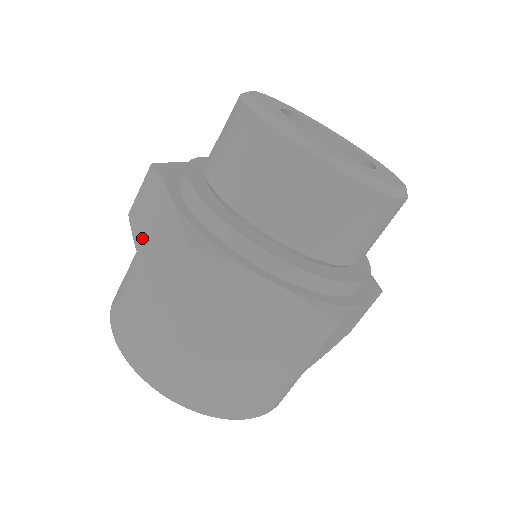
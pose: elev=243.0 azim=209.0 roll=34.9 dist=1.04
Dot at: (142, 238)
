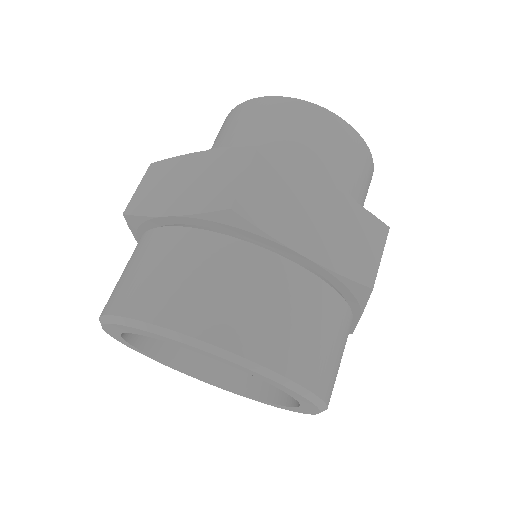
Dot at: (167, 202)
